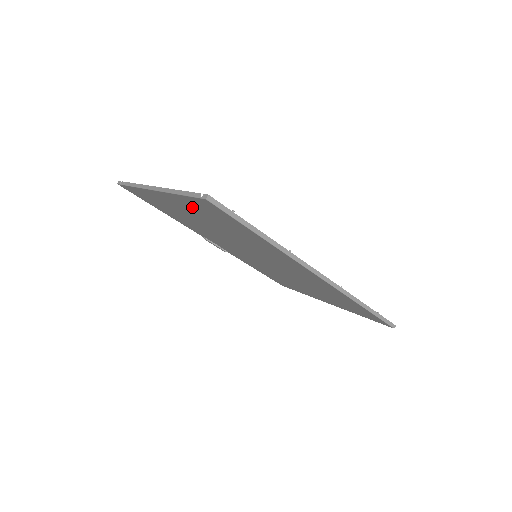
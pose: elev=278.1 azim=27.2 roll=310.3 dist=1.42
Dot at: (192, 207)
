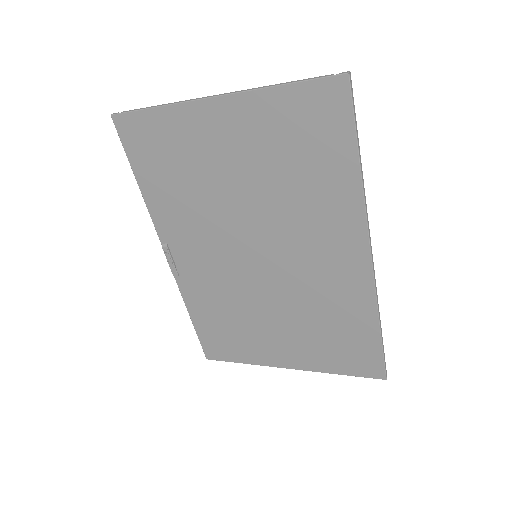
Dot at: (270, 121)
